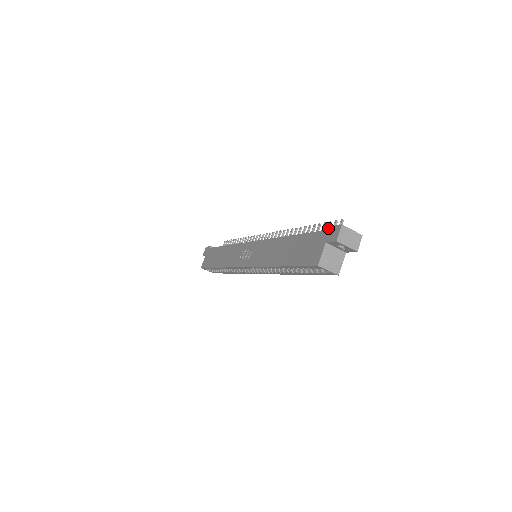
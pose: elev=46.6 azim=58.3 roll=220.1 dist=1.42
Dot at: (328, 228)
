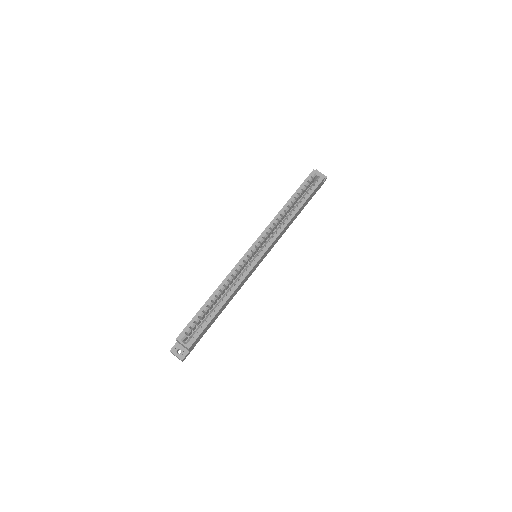
Dot at: occluded
